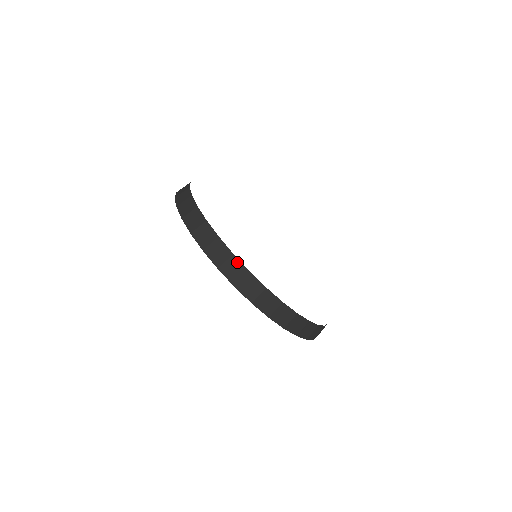
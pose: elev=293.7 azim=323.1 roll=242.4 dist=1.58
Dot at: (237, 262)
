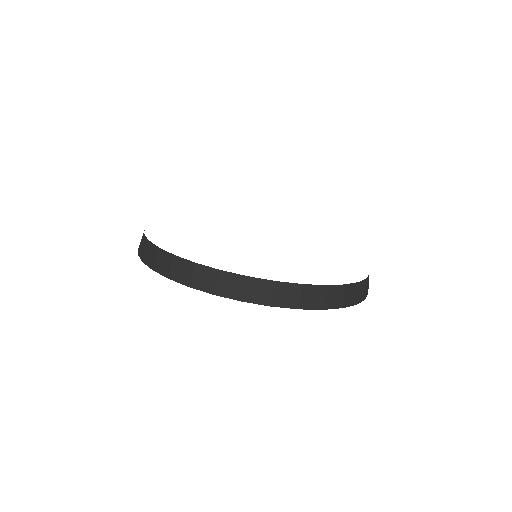
Dot at: (229, 275)
